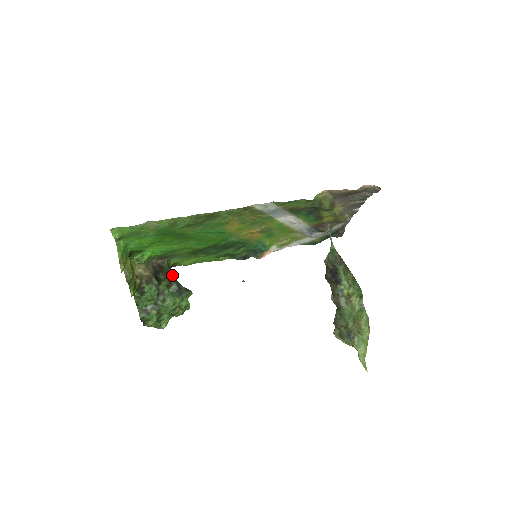
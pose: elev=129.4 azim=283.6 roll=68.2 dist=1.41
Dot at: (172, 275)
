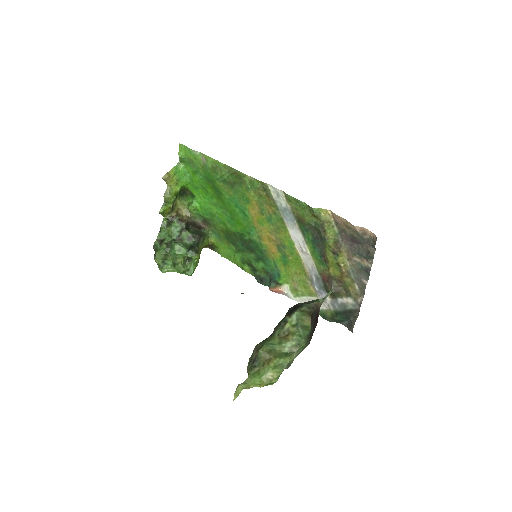
Dot at: (199, 235)
